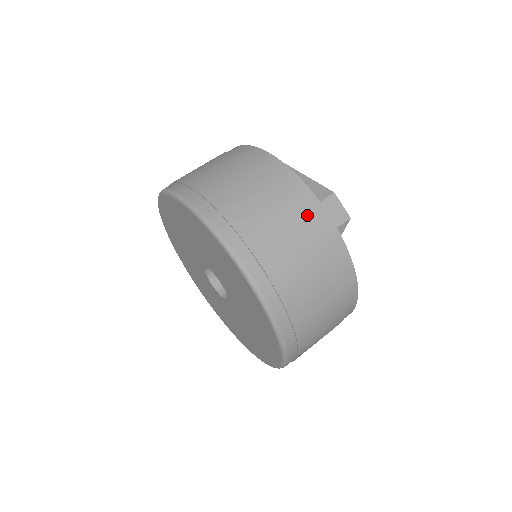
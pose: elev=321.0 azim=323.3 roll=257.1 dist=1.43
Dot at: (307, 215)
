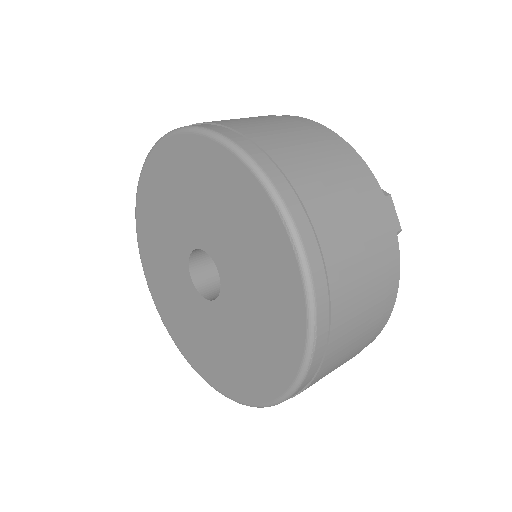
Dot at: (372, 204)
